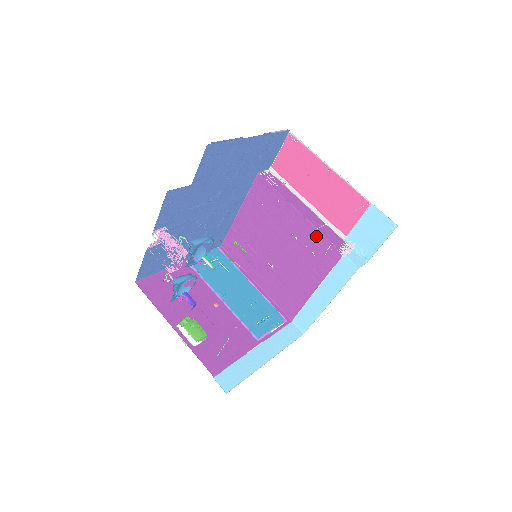
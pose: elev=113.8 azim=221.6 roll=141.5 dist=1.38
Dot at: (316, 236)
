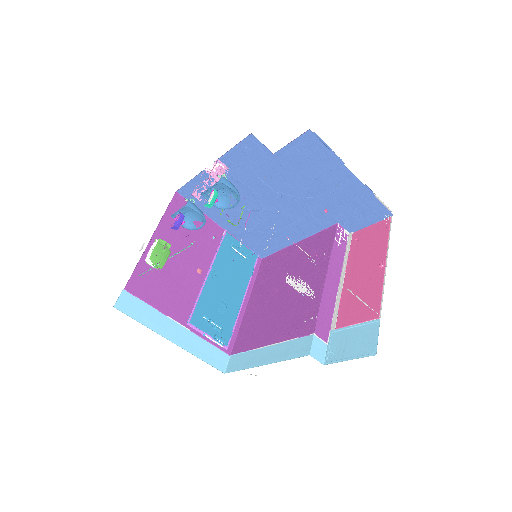
Dot at: (315, 302)
